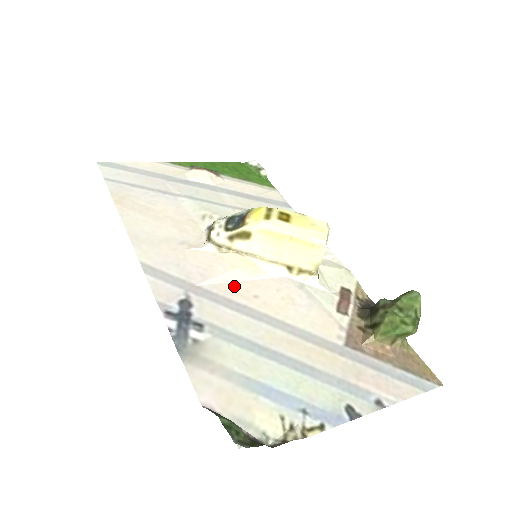
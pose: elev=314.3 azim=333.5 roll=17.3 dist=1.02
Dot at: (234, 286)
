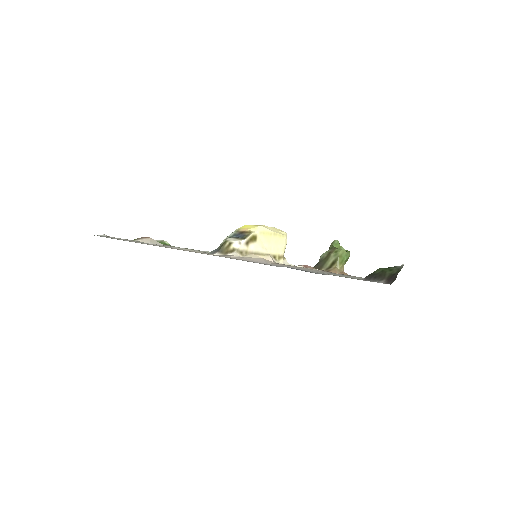
Dot at: occluded
